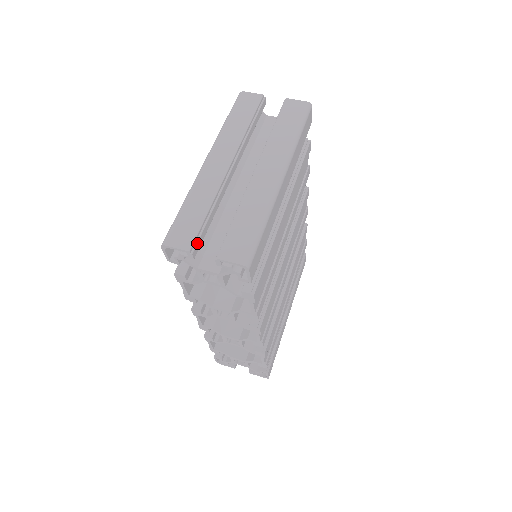
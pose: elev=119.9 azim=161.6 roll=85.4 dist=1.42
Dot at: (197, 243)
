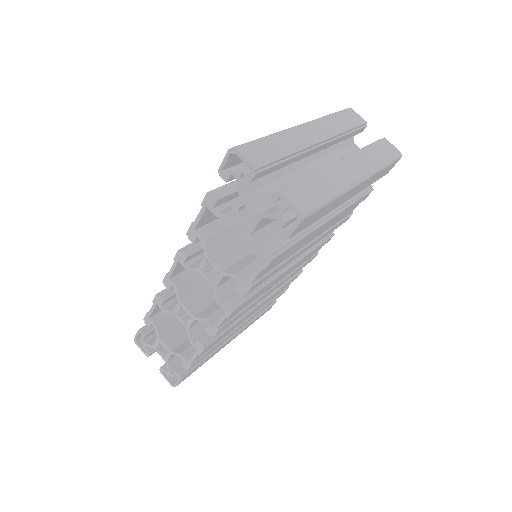
Dot at: (264, 170)
